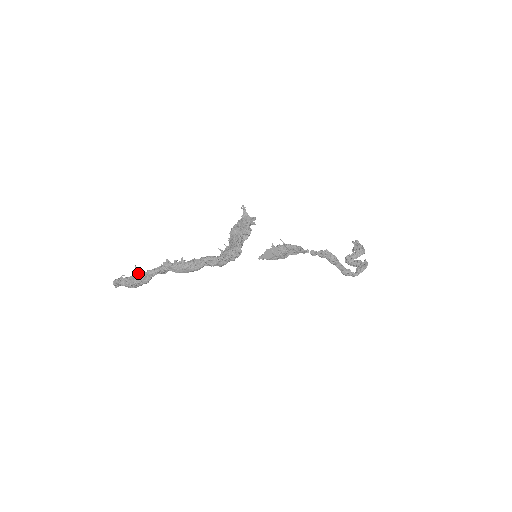
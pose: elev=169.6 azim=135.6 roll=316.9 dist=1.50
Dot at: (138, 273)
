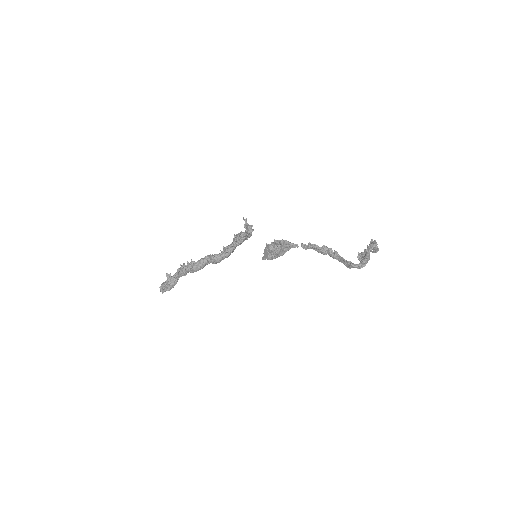
Dot at: (167, 276)
